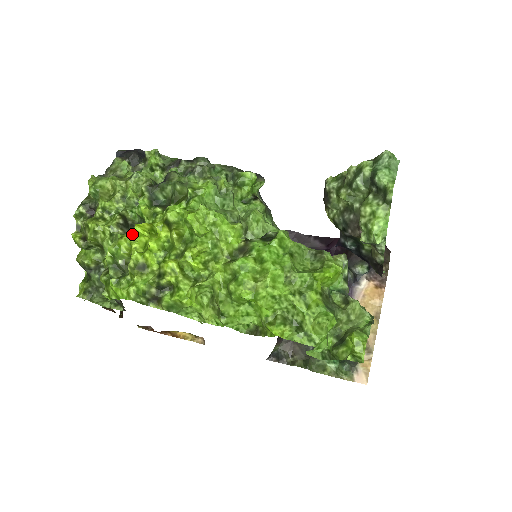
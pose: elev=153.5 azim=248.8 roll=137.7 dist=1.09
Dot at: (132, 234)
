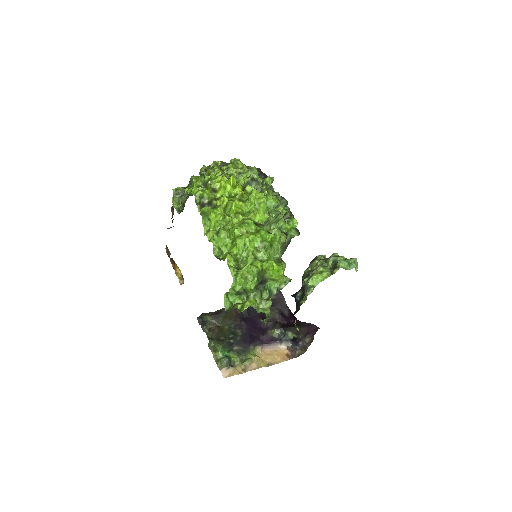
Dot at: (227, 179)
